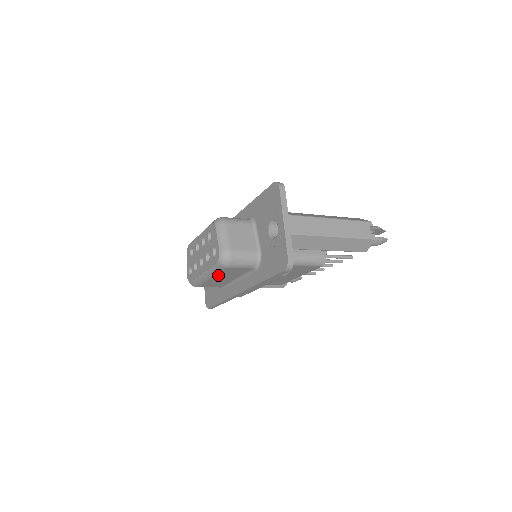
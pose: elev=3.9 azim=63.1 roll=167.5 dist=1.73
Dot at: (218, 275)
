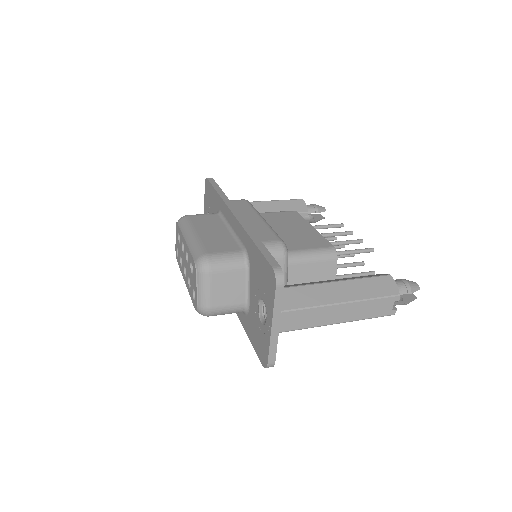
Dot at: occluded
